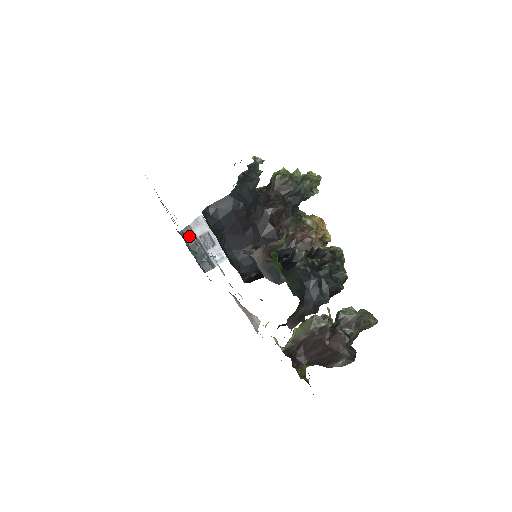
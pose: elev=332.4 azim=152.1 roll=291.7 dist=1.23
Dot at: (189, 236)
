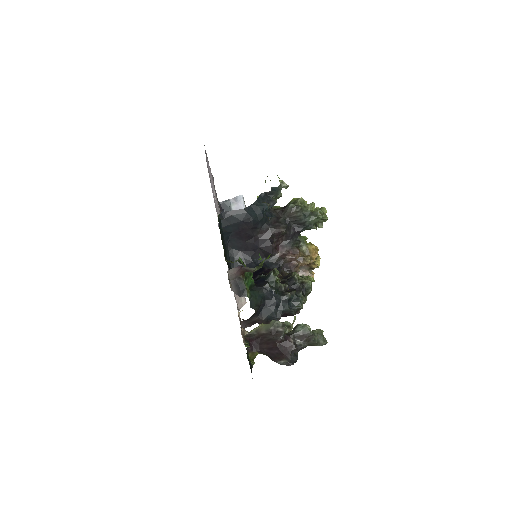
Dot at: (226, 208)
